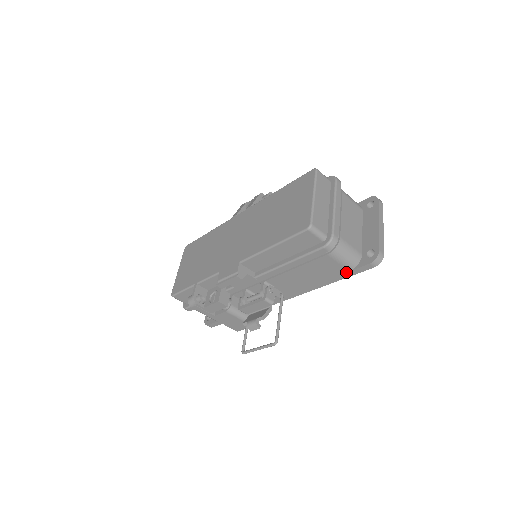
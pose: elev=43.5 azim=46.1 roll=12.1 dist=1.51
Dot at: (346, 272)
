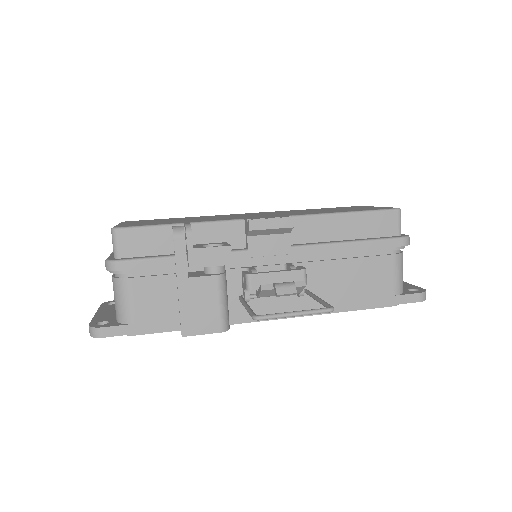
Dot at: (390, 295)
